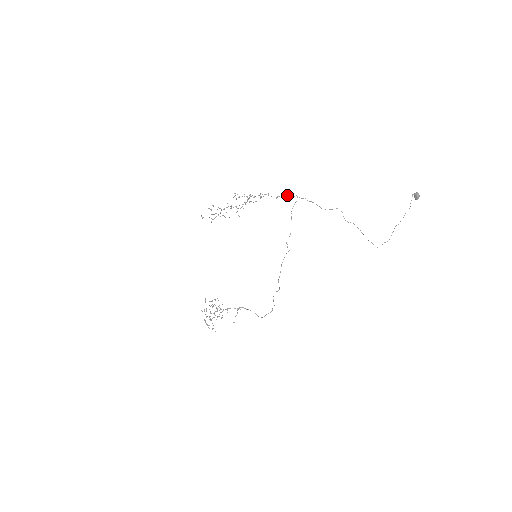
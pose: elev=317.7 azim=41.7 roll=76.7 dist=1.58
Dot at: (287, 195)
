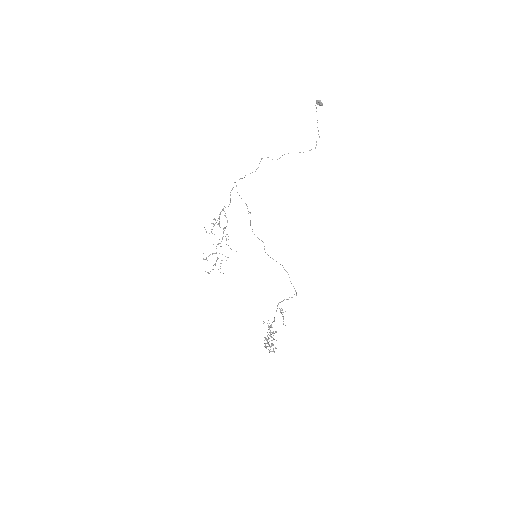
Dot at: occluded
